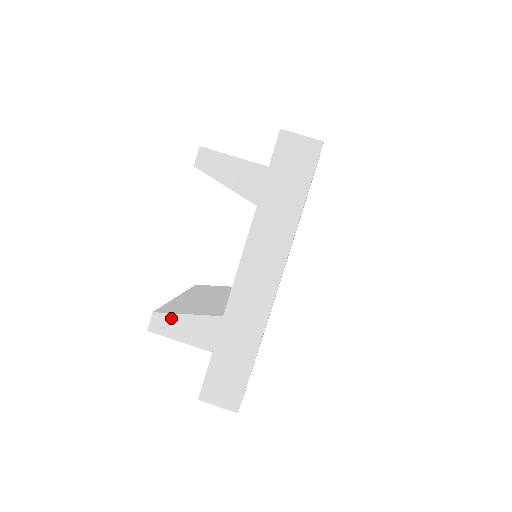
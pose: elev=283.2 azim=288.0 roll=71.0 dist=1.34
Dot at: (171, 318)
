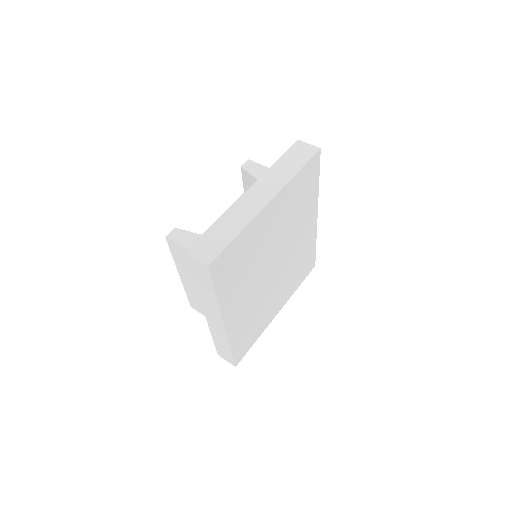
Dot at: (186, 233)
